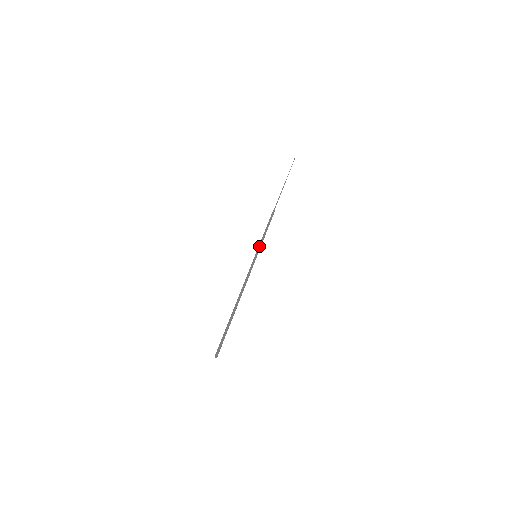
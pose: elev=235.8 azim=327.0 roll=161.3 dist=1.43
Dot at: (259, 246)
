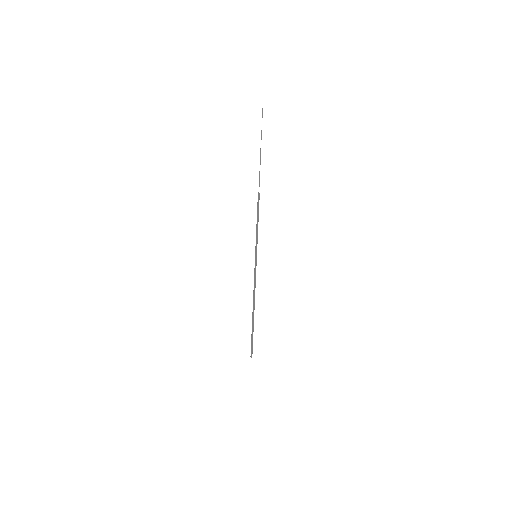
Dot at: occluded
